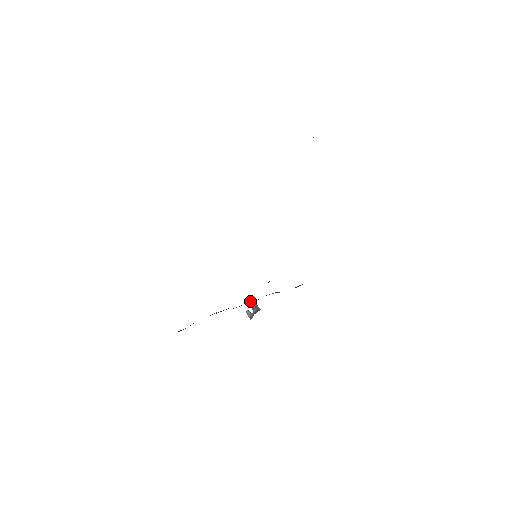
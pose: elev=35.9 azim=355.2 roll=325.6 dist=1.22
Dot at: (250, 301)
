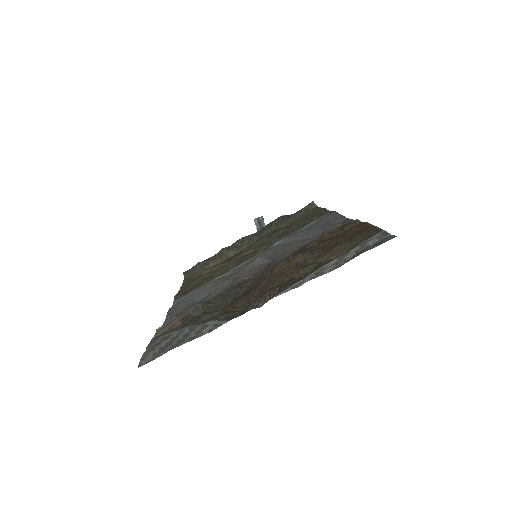
Dot at: (257, 219)
